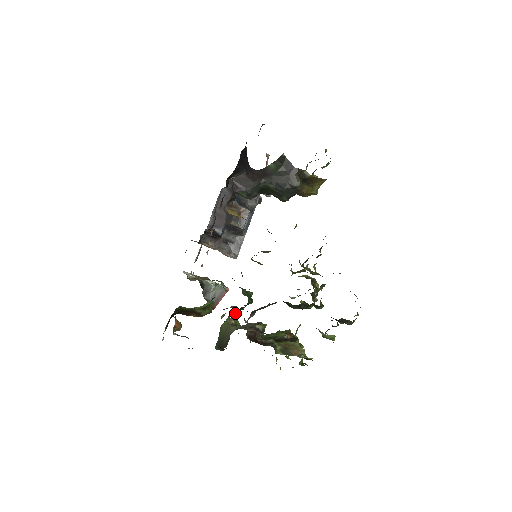
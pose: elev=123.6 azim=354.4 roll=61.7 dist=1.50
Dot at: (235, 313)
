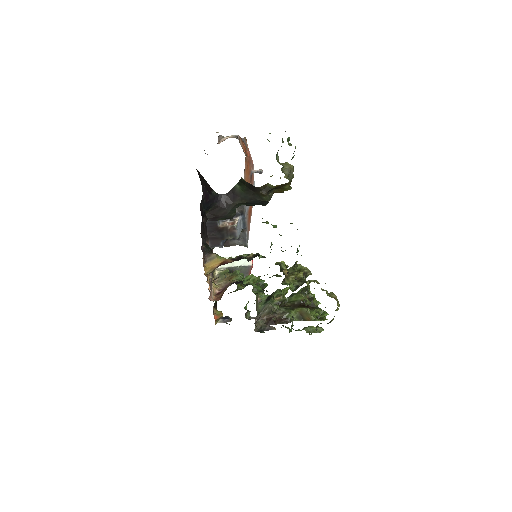
Dot at: occluded
